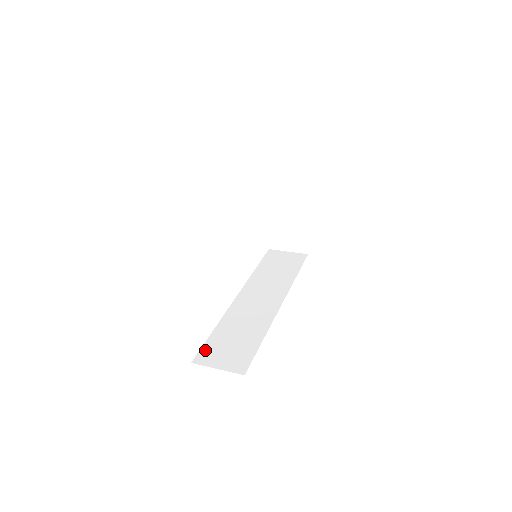
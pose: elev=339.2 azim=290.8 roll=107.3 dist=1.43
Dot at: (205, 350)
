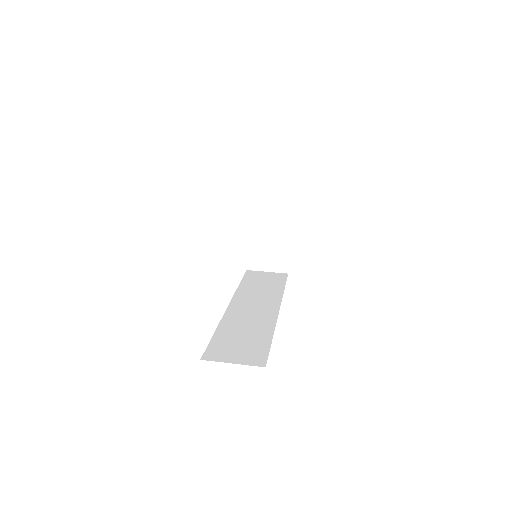
Dot at: (212, 348)
